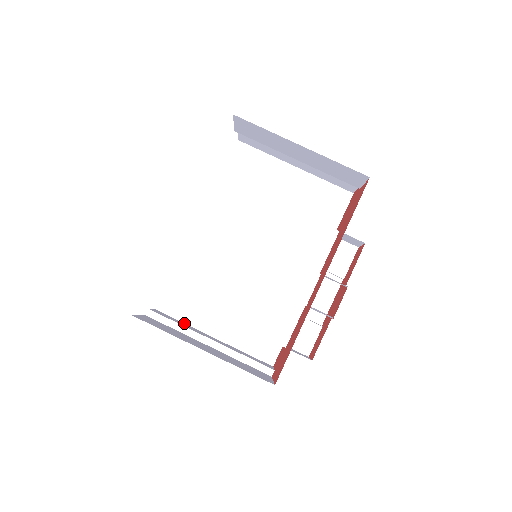
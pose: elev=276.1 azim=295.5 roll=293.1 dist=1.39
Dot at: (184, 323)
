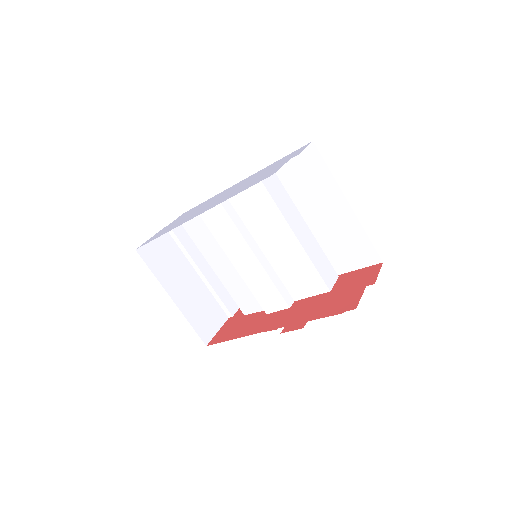
Dot at: occluded
